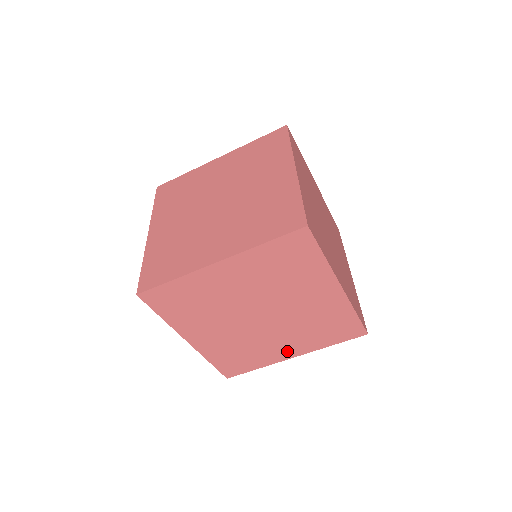
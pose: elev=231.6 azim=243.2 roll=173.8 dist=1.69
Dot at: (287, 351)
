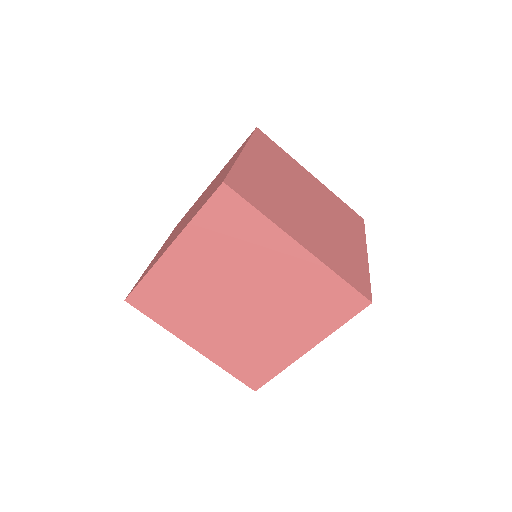
Dot at: (296, 344)
